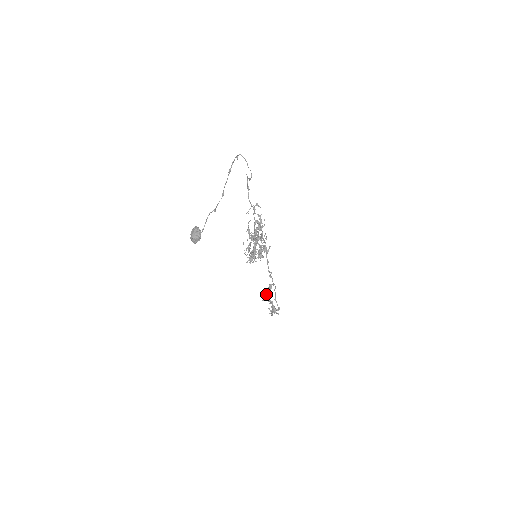
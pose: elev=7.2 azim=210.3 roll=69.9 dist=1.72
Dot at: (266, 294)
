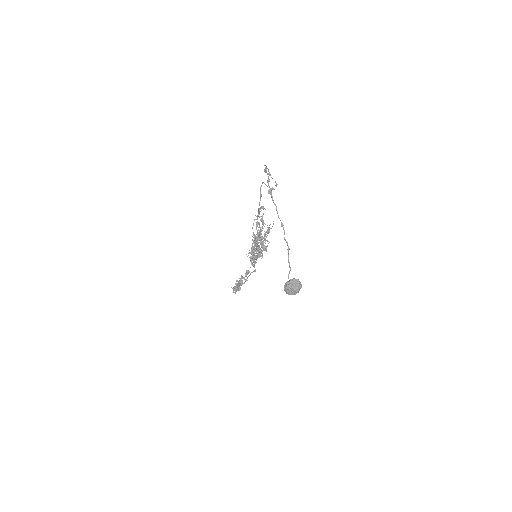
Dot at: (240, 280)
